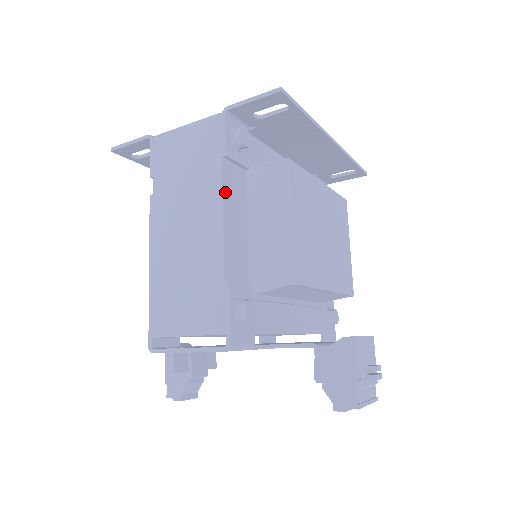
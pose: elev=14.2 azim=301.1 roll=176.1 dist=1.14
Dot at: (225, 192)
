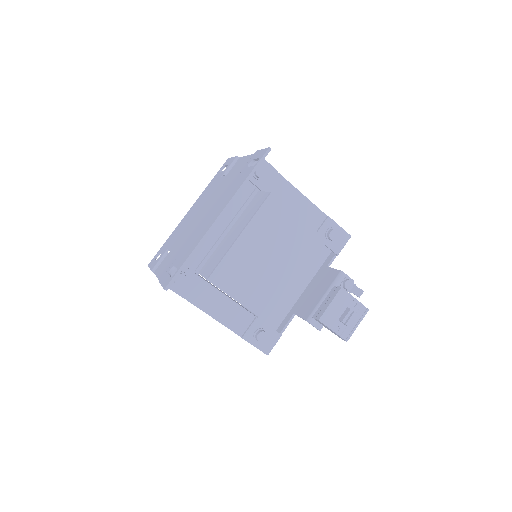
Dot at: (202, 307)
